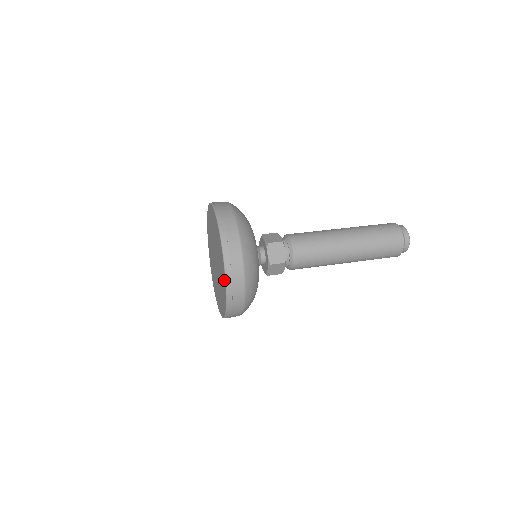
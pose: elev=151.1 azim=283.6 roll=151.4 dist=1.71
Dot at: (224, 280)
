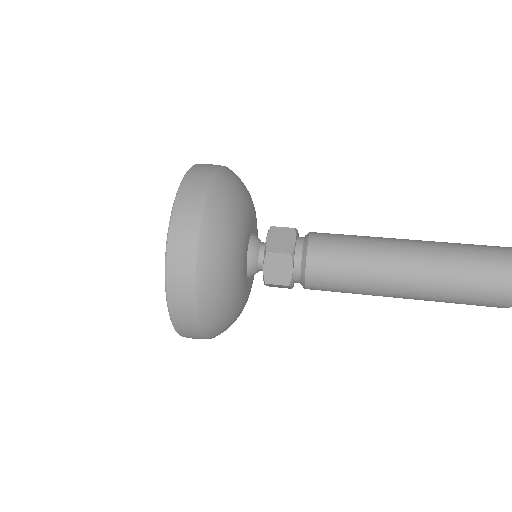
Dot at: occluded
